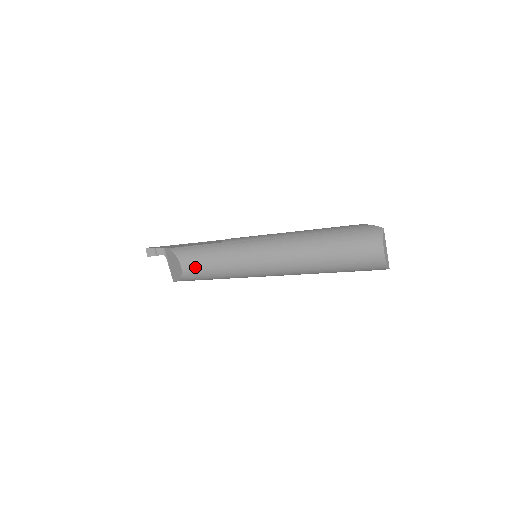
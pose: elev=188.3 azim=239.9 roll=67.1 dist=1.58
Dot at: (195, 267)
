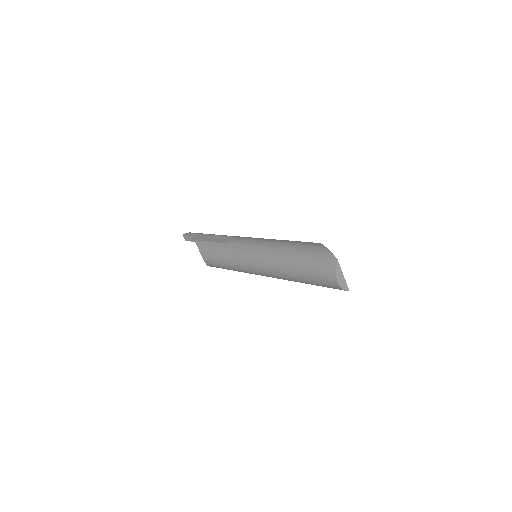
Dot at: (212, 262)
